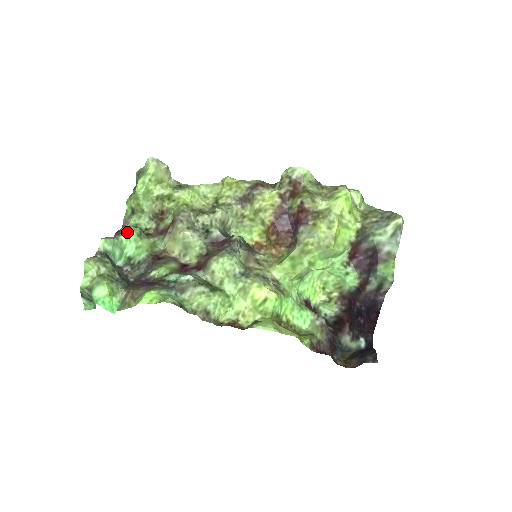
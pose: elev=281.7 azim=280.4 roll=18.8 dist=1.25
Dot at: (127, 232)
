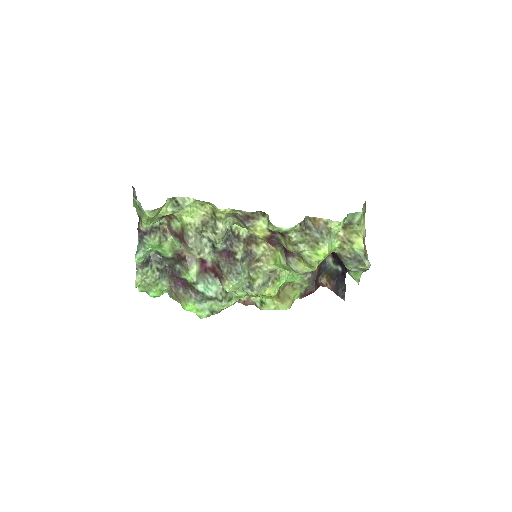
Dot at: (150, 245)
